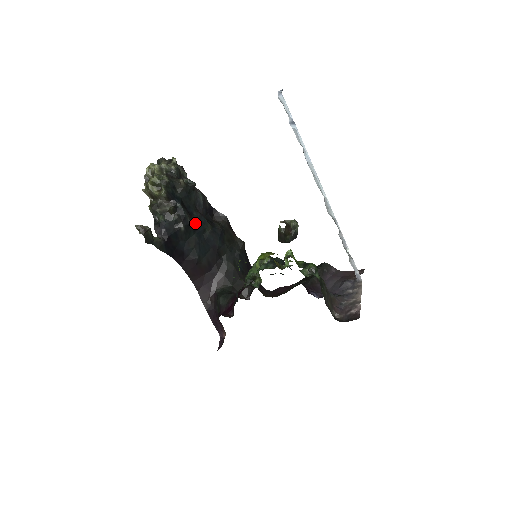
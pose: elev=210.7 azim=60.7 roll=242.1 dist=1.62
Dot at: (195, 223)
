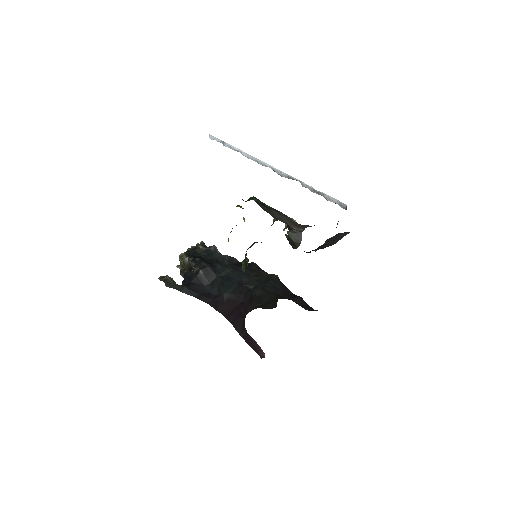
Dot at: (214, 268)
